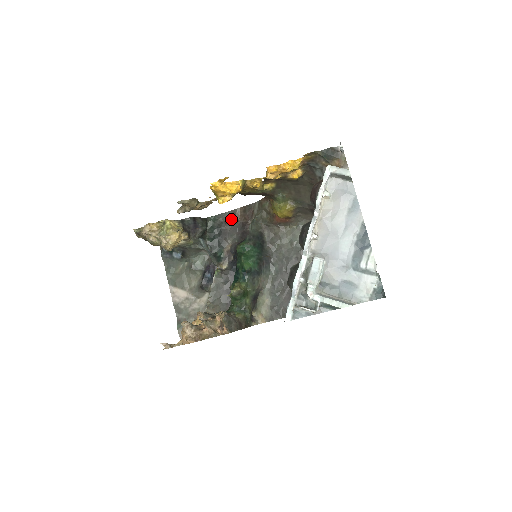
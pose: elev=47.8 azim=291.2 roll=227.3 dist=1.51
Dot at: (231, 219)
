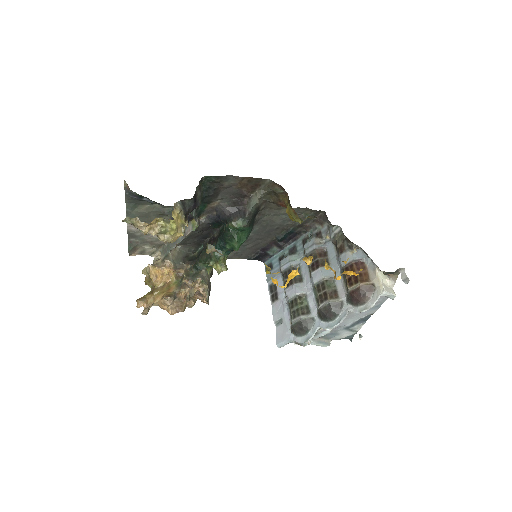
Dot at: (230, 183)
